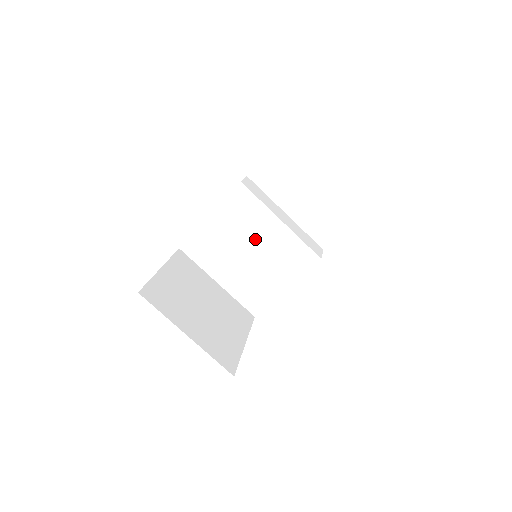
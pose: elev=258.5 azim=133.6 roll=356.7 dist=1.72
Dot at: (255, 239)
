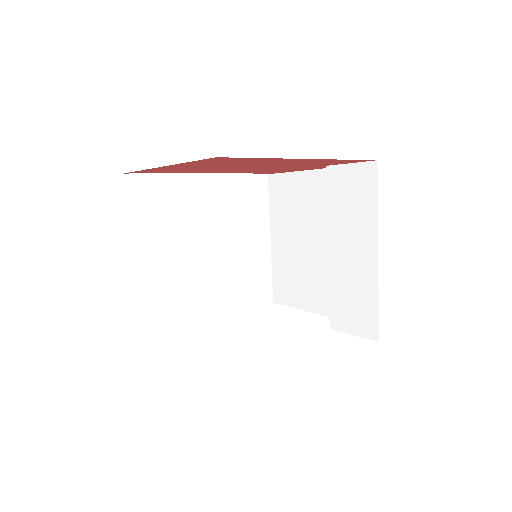
Dot at: (218, 242)
